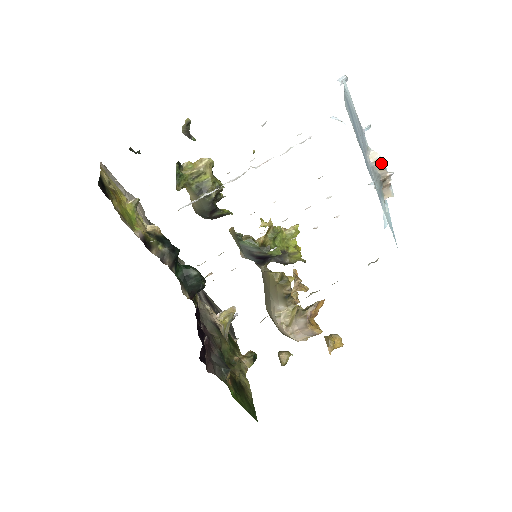
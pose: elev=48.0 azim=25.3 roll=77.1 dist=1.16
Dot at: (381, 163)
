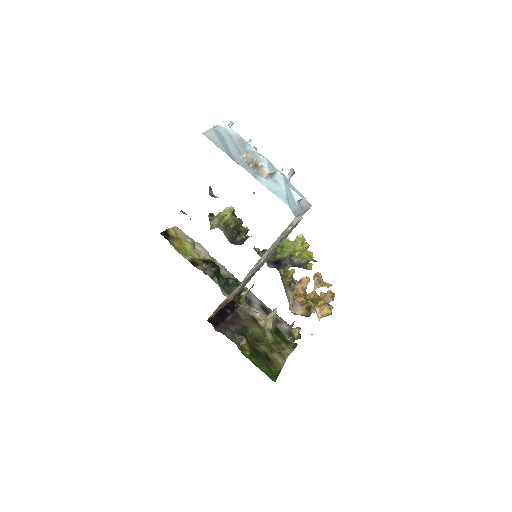
Dot at: (248, 156)
